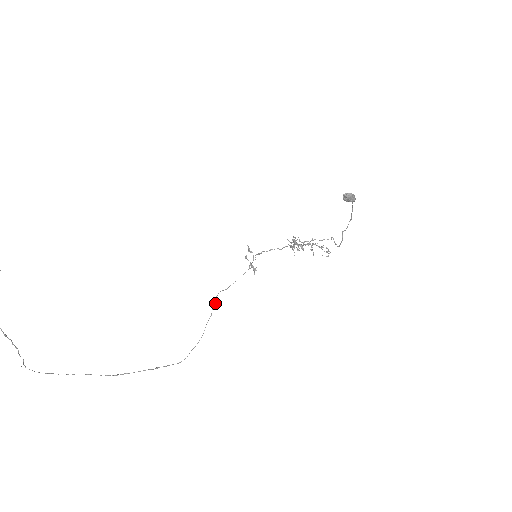
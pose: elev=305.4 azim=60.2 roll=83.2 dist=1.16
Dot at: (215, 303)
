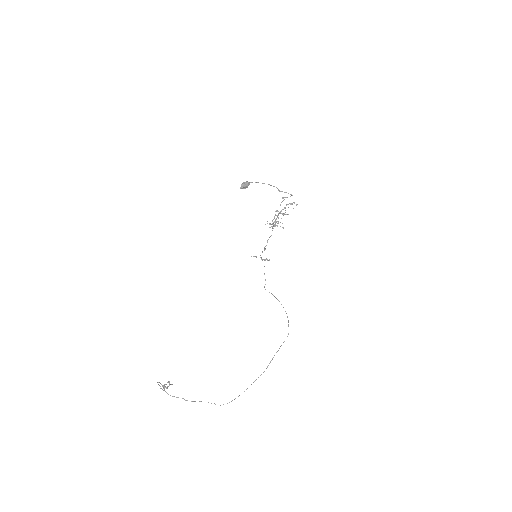
Dot at: (272, 294)
